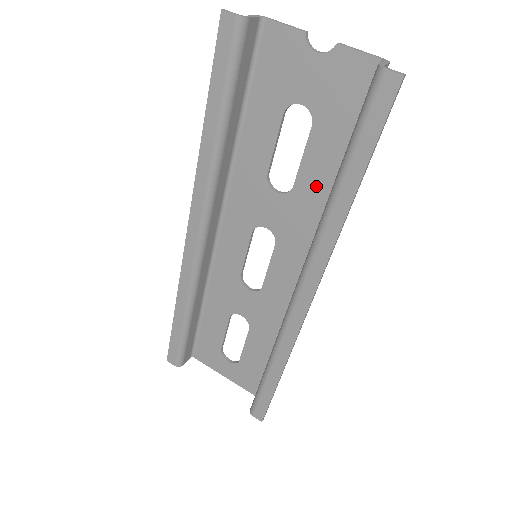
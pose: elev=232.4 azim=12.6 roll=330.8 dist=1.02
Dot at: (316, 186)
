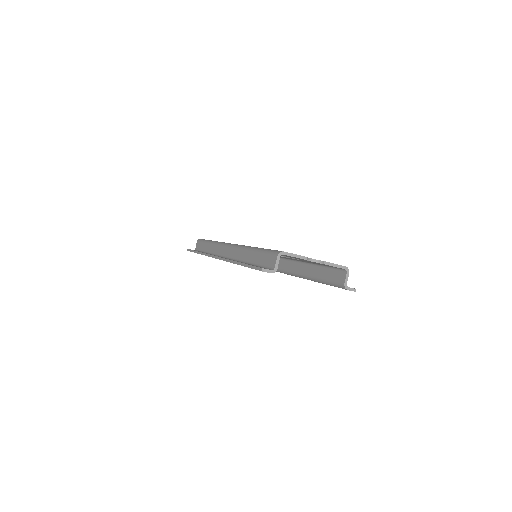
Dot at: (298, 260)
